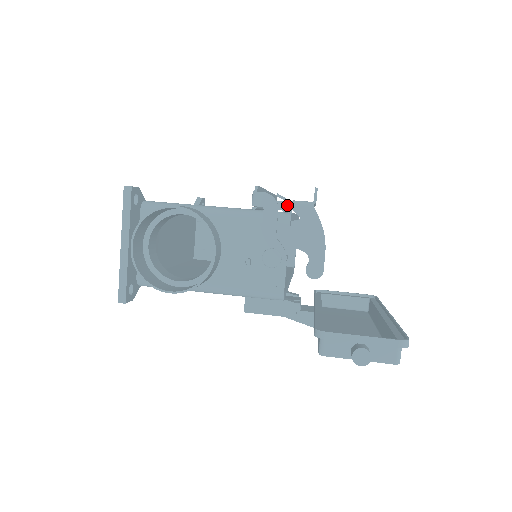
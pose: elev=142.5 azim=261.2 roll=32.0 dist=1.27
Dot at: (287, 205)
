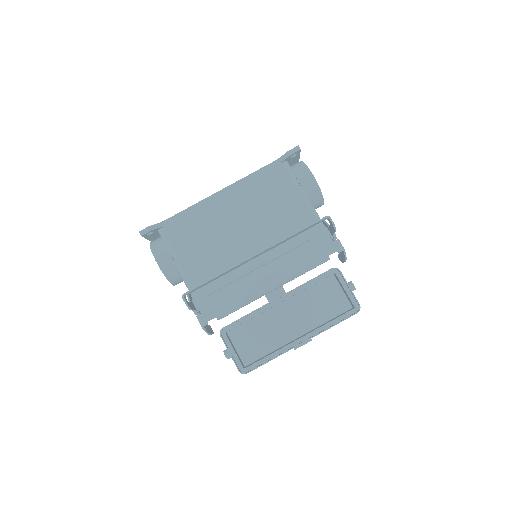
Dot at: (333, 226)
